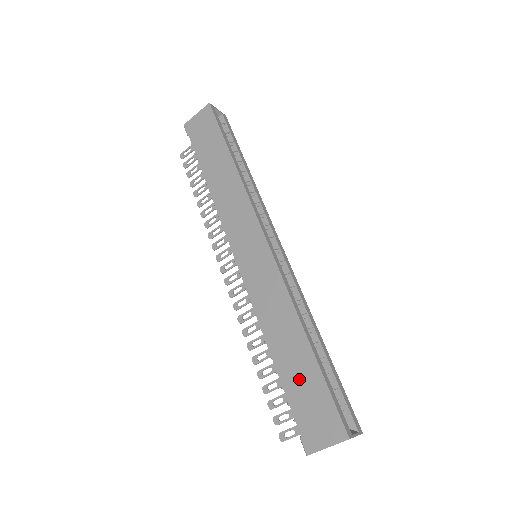
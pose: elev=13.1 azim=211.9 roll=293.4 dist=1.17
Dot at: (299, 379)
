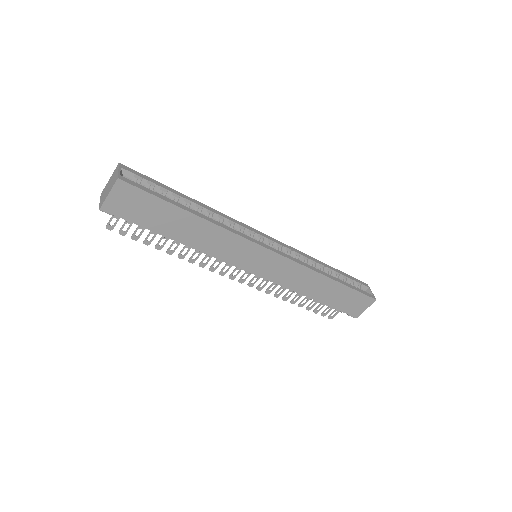
Dot at: (337, 297)
